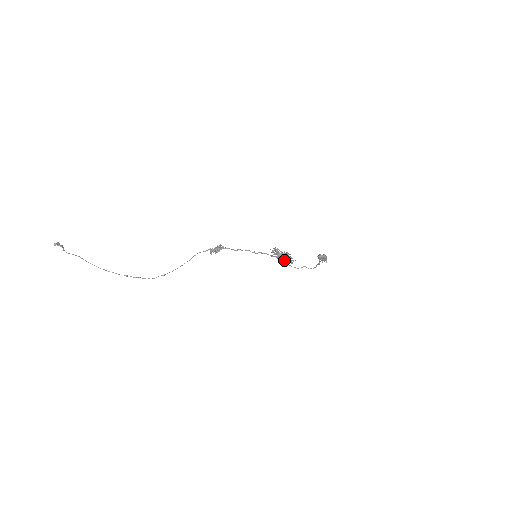
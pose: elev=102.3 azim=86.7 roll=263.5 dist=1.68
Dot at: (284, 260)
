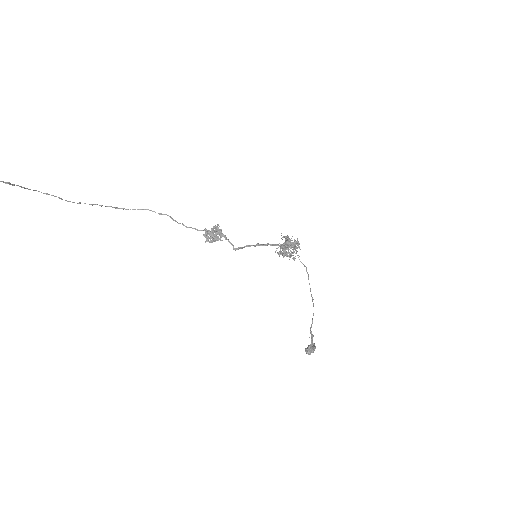
Dot at: (287, 256)
